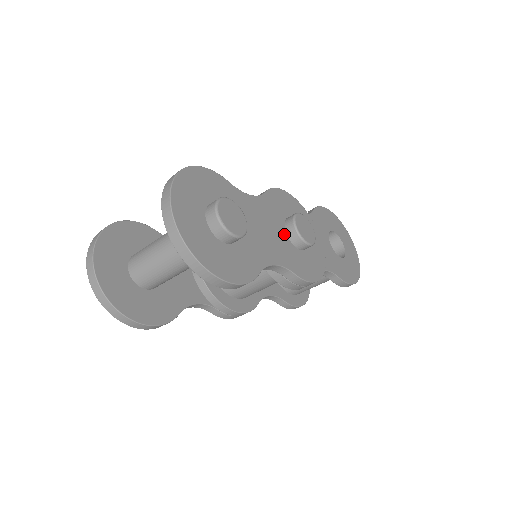
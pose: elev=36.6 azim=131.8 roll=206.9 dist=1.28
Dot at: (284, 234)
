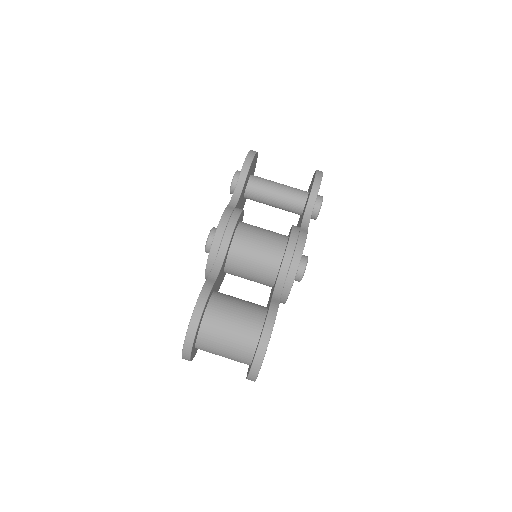
Dot at: occluded
